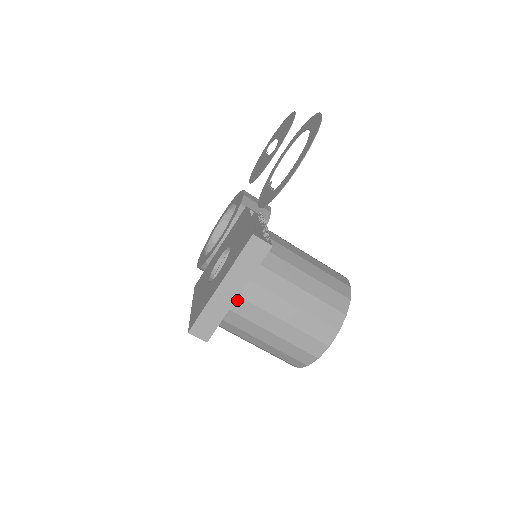
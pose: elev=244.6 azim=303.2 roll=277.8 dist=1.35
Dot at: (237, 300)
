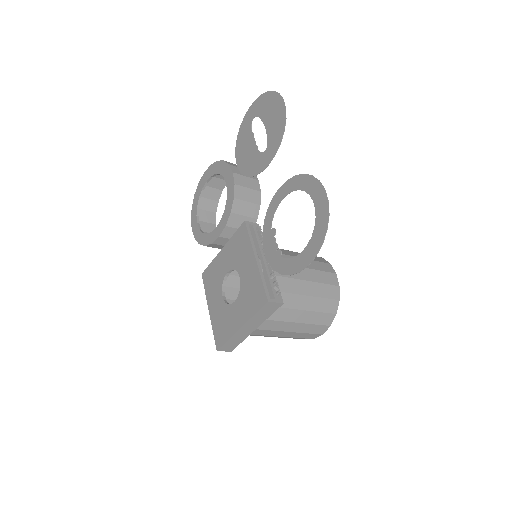
Dot at: (254, 331)
